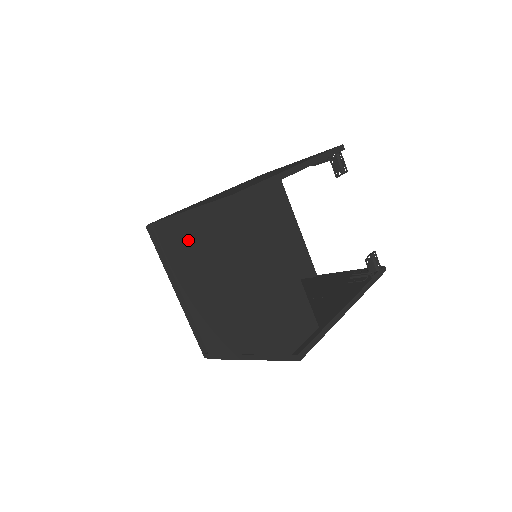
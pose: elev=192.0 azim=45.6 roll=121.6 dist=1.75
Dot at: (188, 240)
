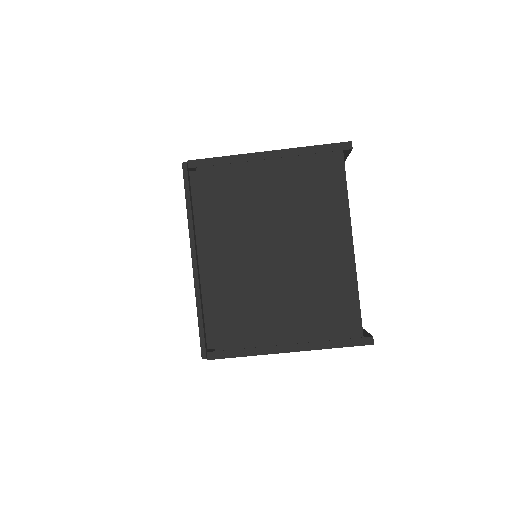
Dot at: (256, 186)
